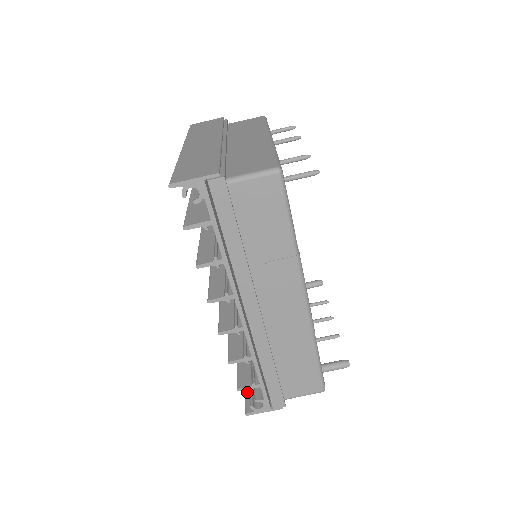
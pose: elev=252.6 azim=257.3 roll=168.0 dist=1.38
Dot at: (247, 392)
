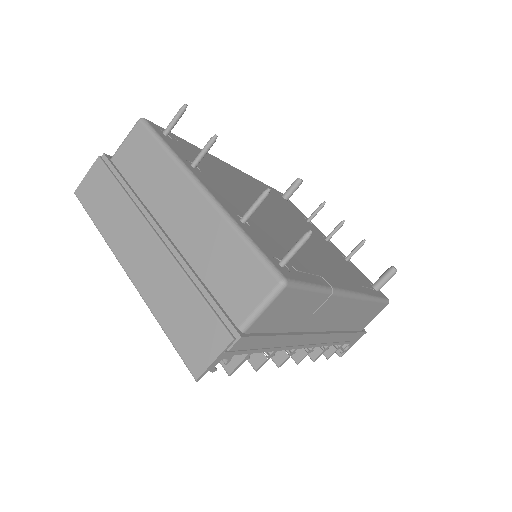
Dot at: occluded
